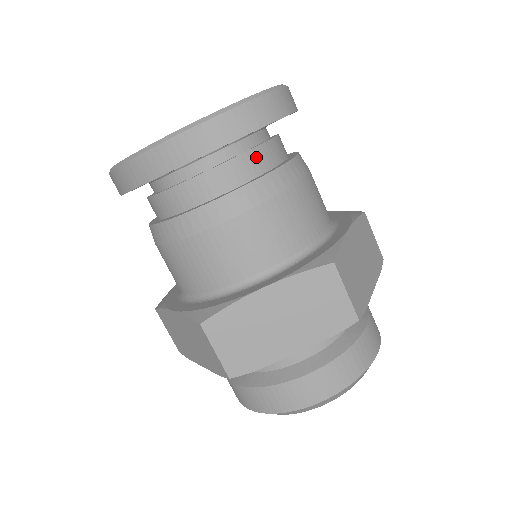
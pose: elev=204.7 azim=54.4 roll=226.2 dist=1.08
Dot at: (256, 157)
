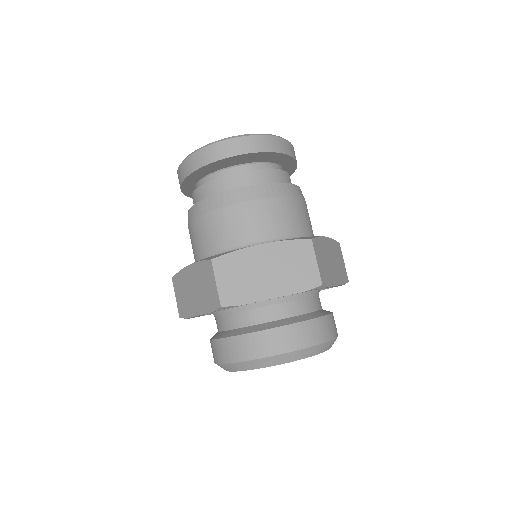
Dot at: (220, 183)
